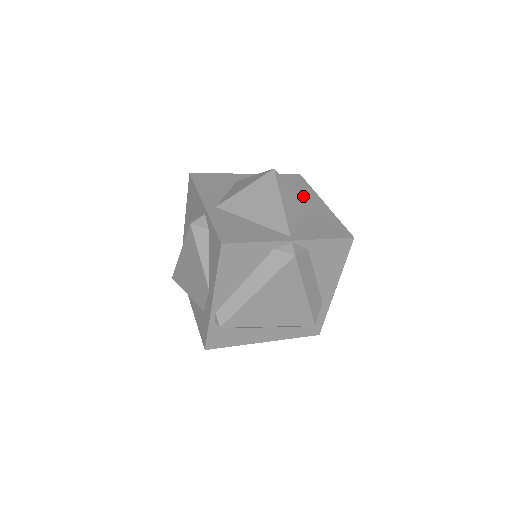
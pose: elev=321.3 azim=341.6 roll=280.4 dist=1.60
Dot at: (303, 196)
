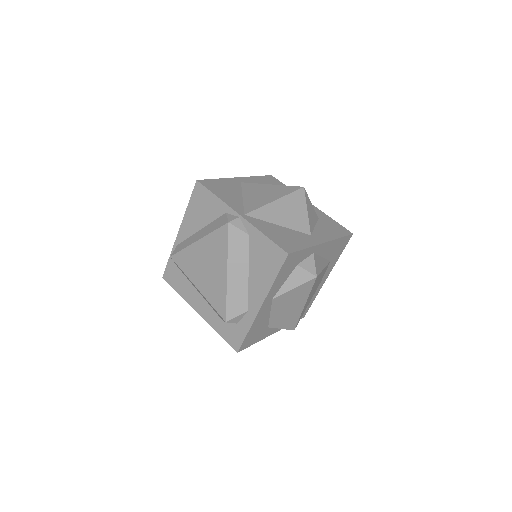
Dot at: (308, 221)
